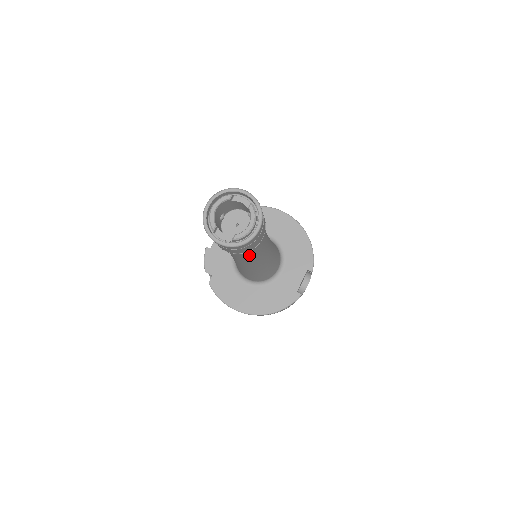
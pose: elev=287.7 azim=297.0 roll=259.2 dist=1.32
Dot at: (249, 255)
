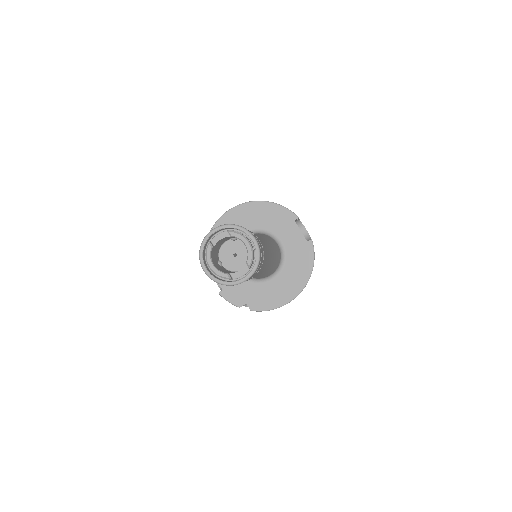
Dot at: occluded
